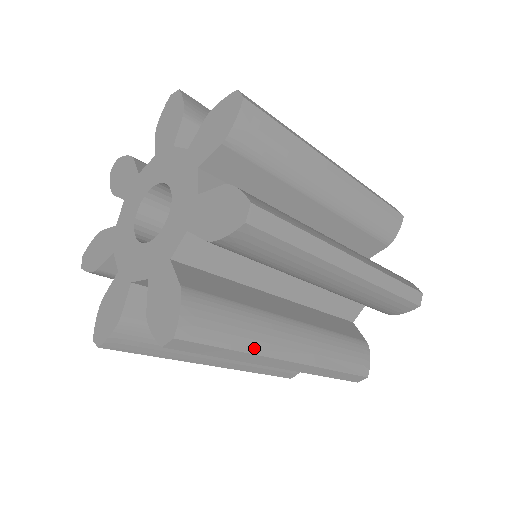
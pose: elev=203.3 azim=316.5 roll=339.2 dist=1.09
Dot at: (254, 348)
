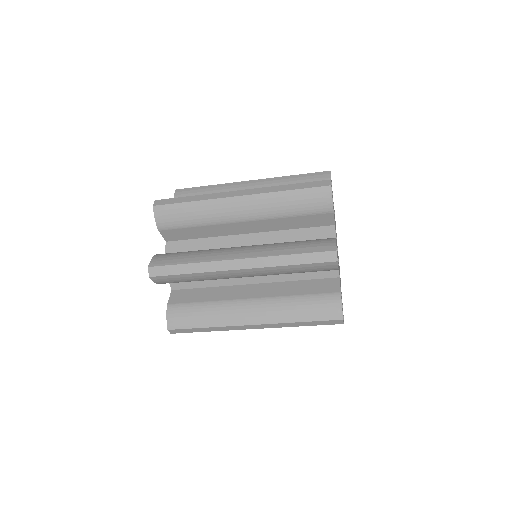
Dot at: (218, 324)
